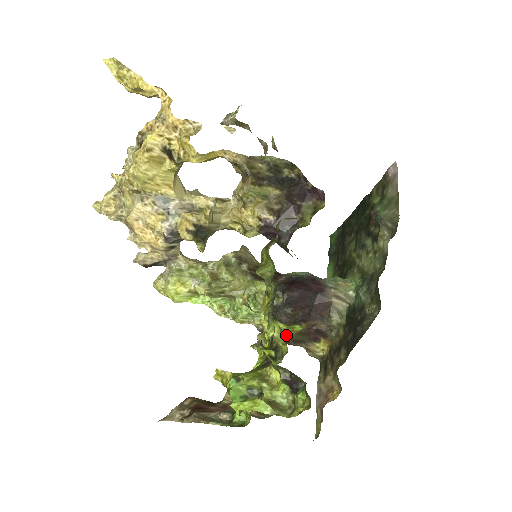
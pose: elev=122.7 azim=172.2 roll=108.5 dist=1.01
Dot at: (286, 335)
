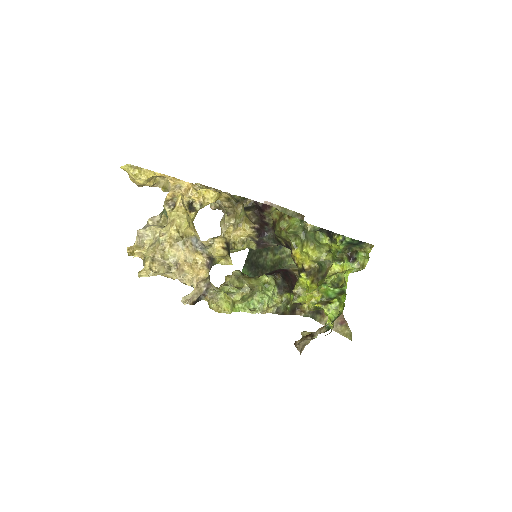
Dot at: (288, 307)
